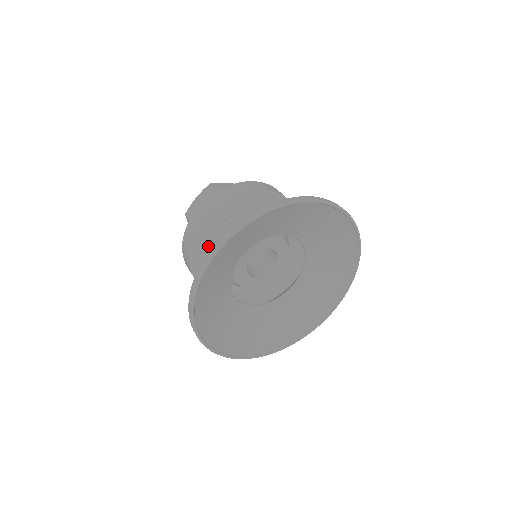
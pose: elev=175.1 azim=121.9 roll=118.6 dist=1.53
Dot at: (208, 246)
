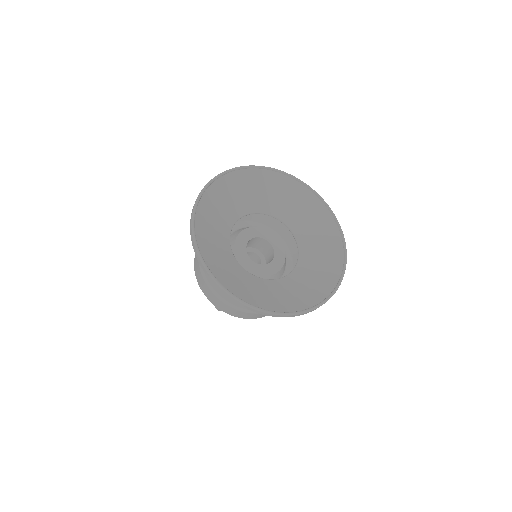
Dot at: occluded
